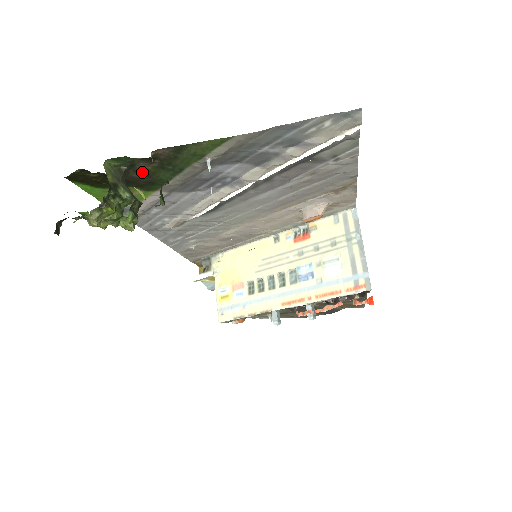
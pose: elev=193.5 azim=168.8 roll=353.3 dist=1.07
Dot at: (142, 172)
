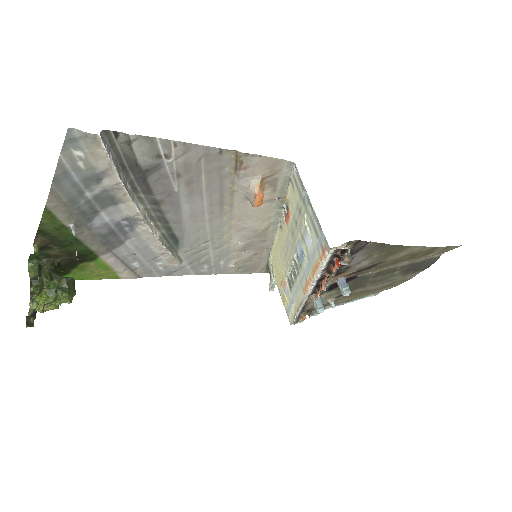
Dot at: (62, 255)
